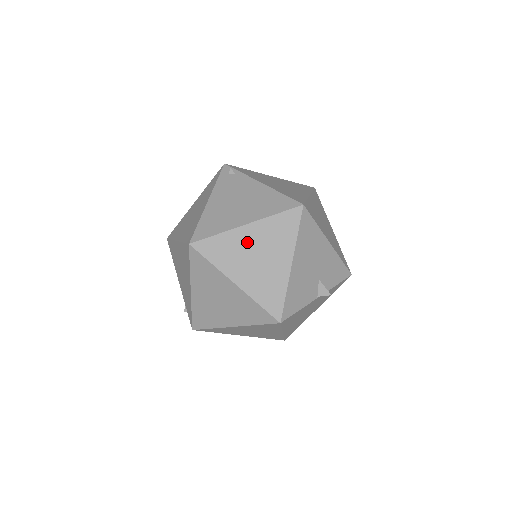
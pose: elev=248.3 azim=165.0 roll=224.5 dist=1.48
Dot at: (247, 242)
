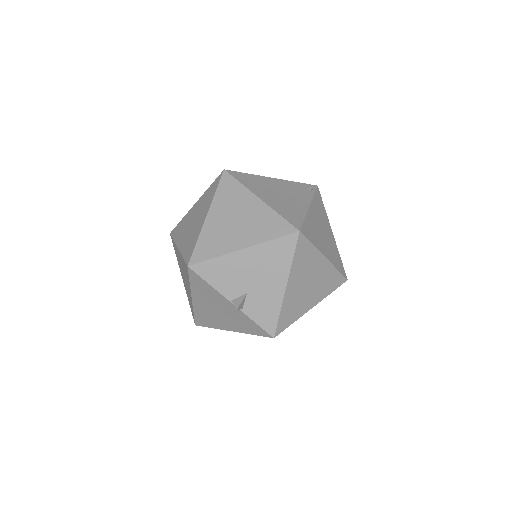
Dot at: (245, 206)
